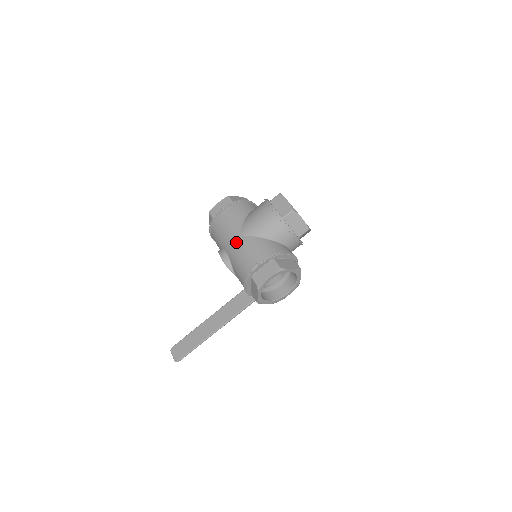
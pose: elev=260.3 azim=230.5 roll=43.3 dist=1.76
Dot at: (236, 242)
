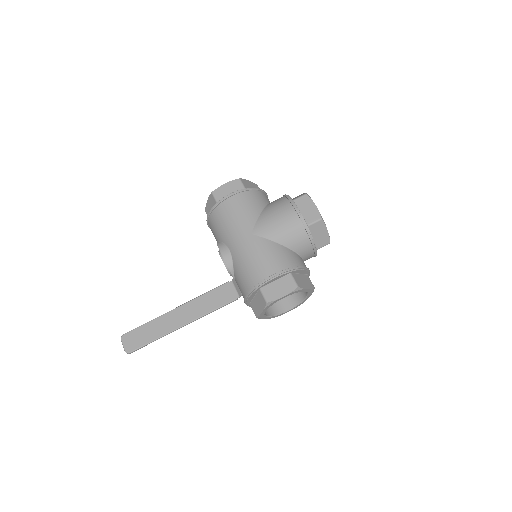
Dot at: (246, 241)
